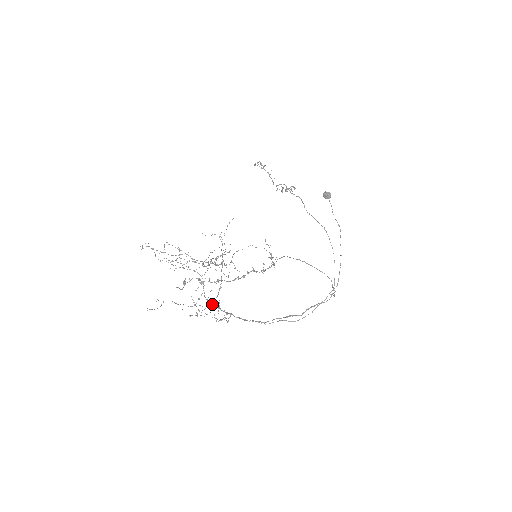
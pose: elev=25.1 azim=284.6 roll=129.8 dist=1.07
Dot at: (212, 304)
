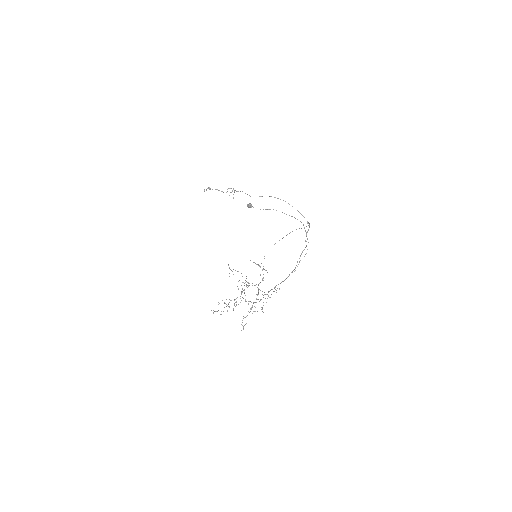
Dot at: occluded
